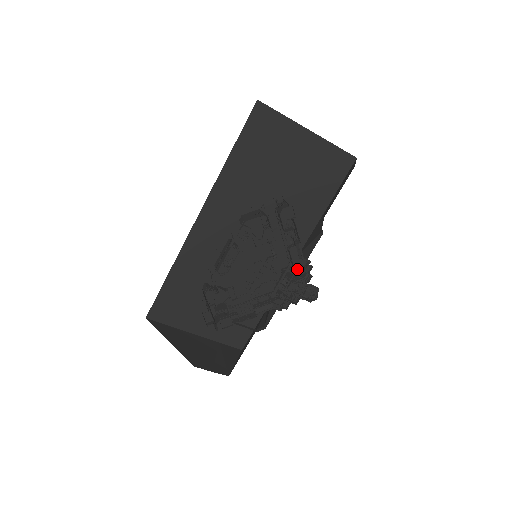
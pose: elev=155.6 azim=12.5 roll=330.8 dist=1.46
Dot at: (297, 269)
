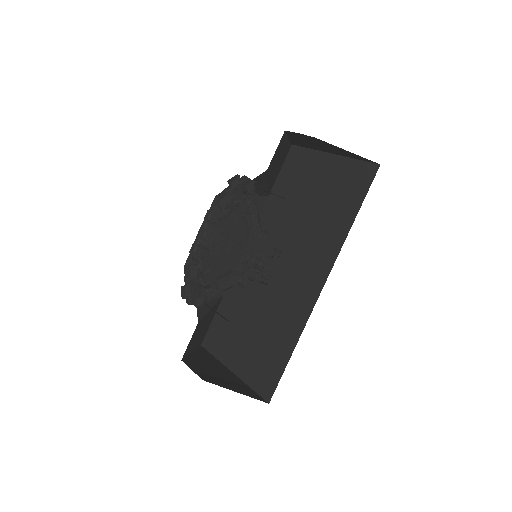
Dot at: (254, 239)
